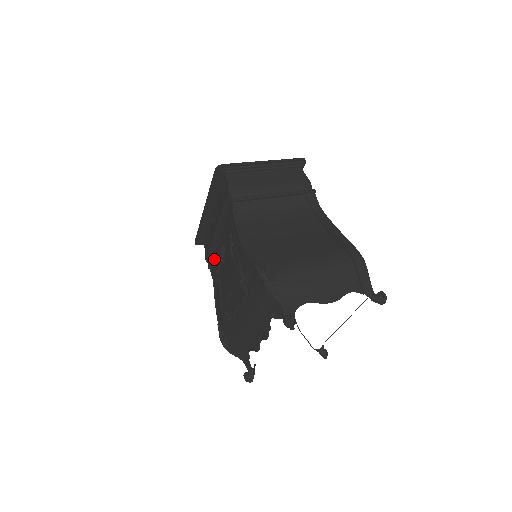
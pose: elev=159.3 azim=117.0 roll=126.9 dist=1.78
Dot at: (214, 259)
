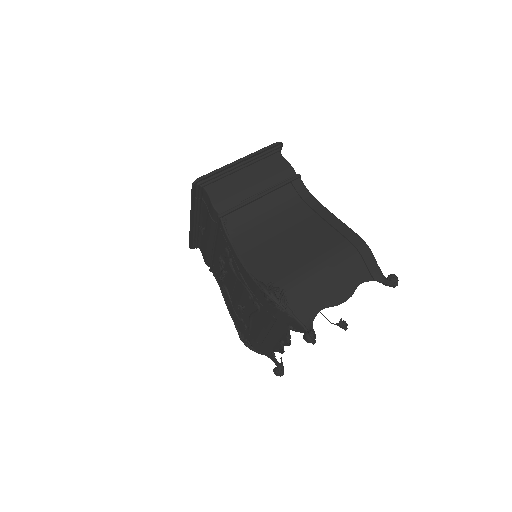
Dot at: (214, 265)
